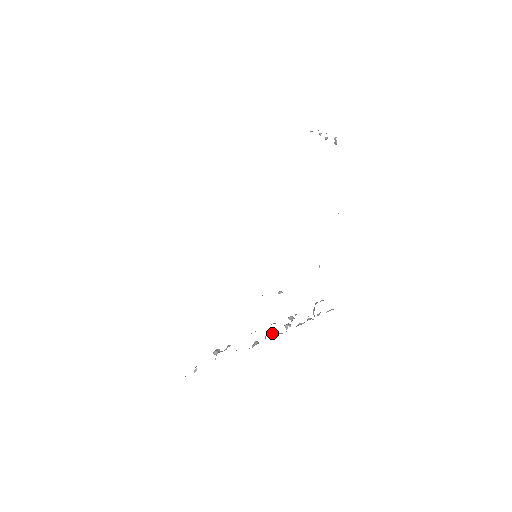
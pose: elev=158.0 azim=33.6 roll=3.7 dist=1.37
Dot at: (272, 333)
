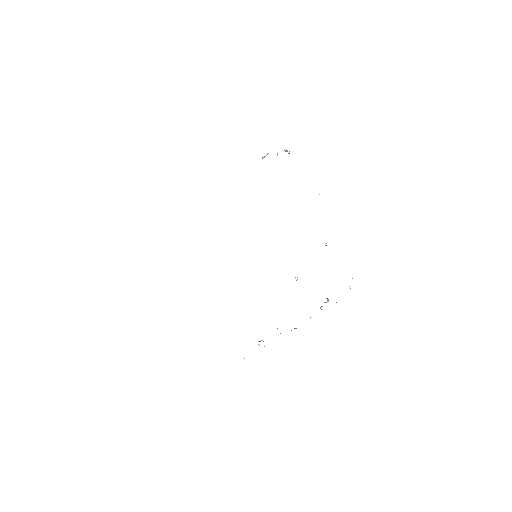
Dot at: occluded
